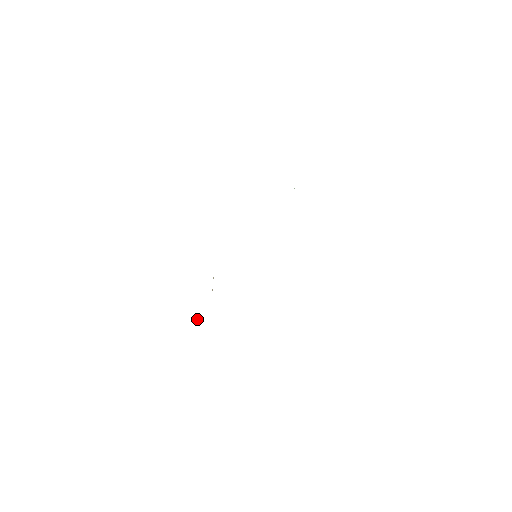
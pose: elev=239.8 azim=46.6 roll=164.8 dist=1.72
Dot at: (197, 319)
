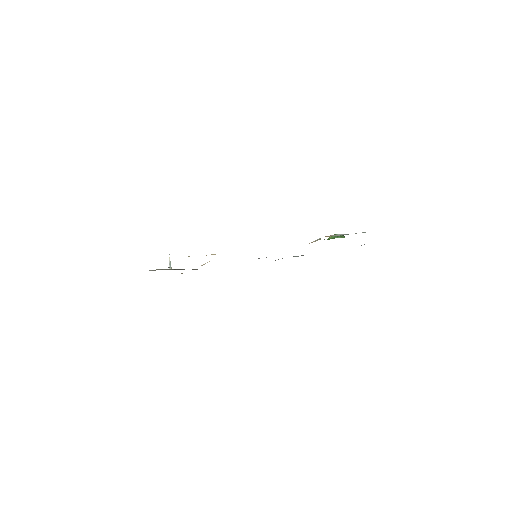
Dot at: (170, 265)
